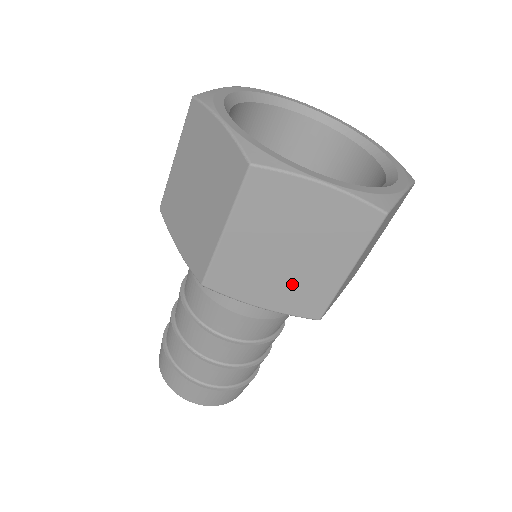
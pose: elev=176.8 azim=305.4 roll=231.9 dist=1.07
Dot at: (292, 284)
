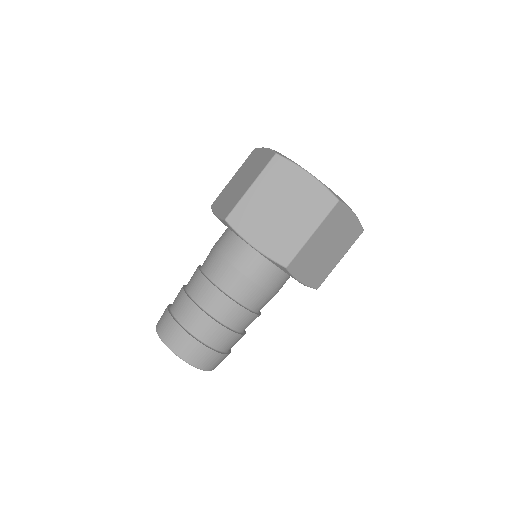
Dot at: (319, 267)
